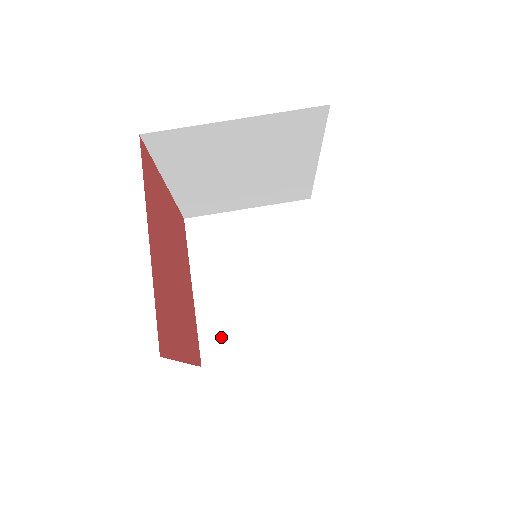
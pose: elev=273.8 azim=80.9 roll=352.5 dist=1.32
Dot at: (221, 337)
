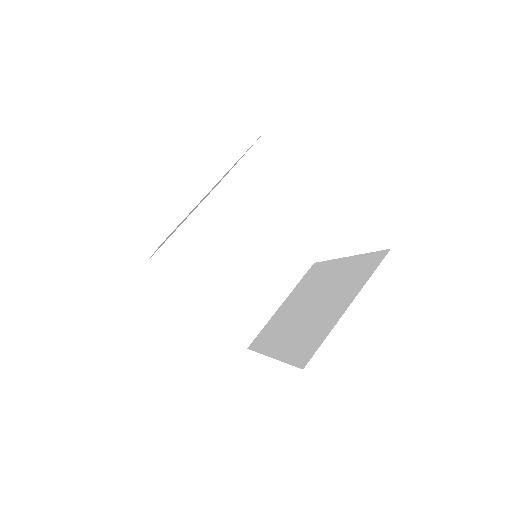
Dot at: (243, 320)
